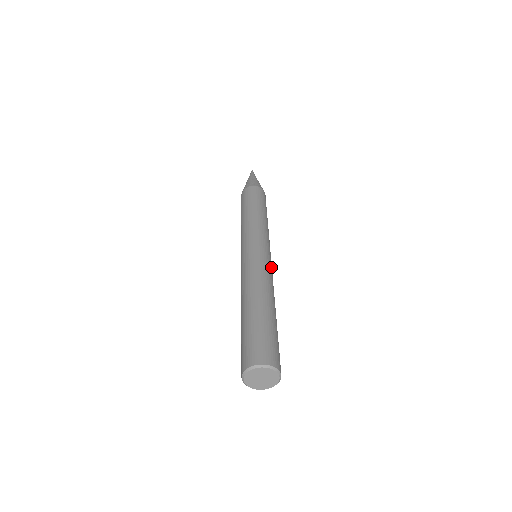
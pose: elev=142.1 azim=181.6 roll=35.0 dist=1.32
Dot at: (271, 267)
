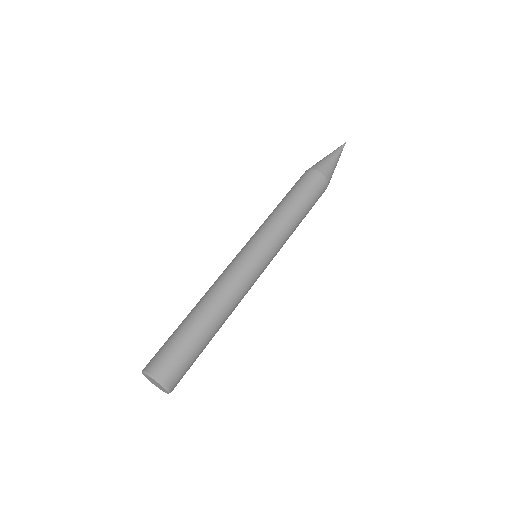
Dot at: occluded
